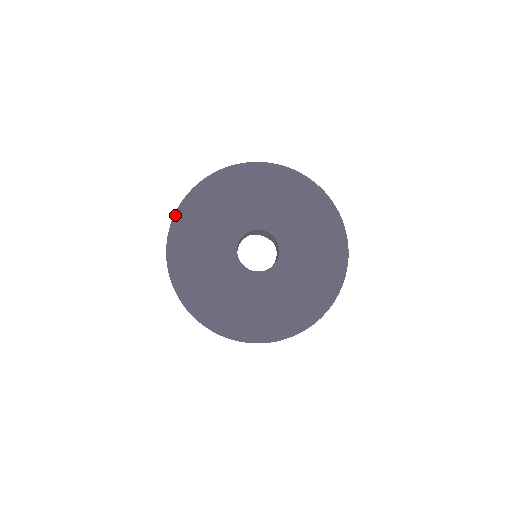
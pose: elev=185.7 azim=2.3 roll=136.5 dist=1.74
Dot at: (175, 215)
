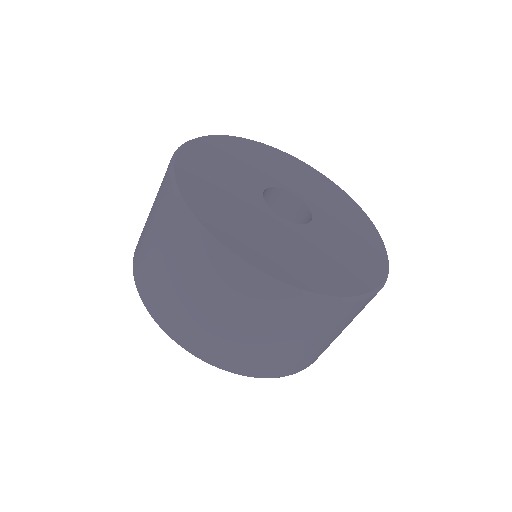
Dot at: occluded
